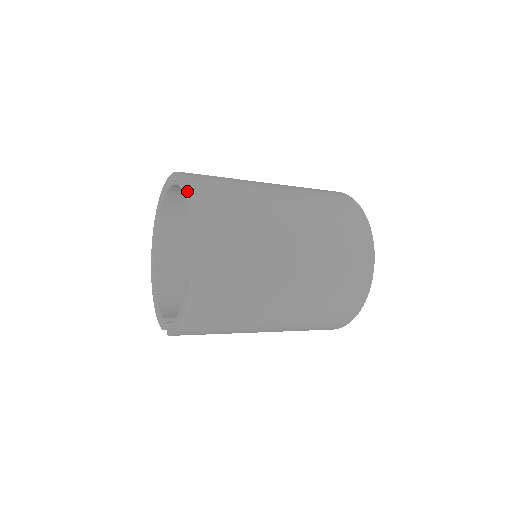
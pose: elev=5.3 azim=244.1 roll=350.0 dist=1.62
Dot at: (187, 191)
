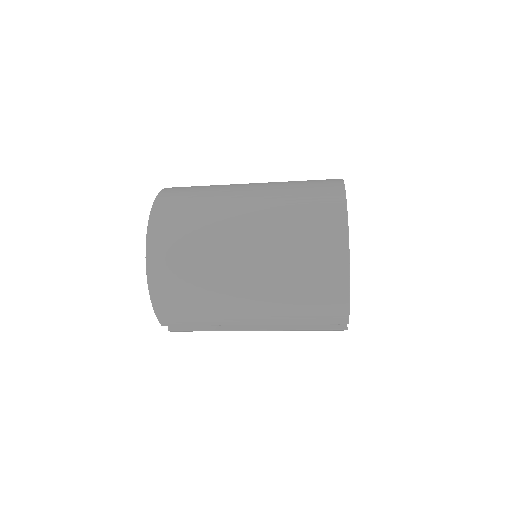
Dot at: occluded
